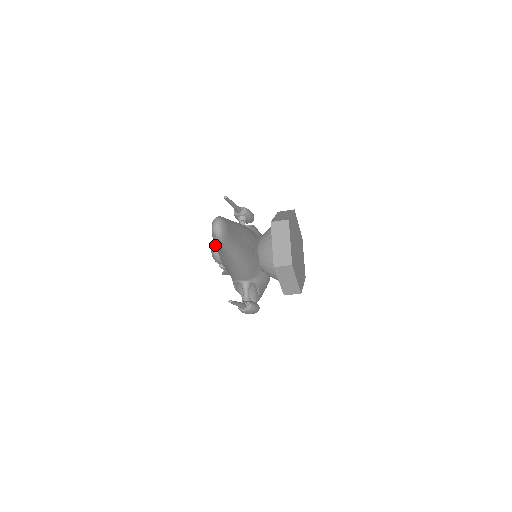
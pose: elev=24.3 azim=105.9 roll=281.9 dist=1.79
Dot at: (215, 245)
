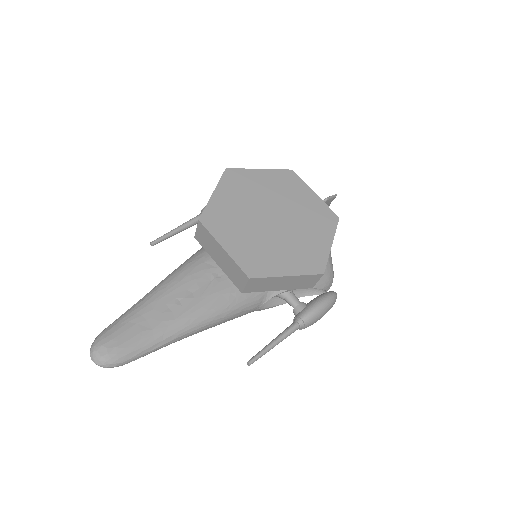
Dot at: occluded
